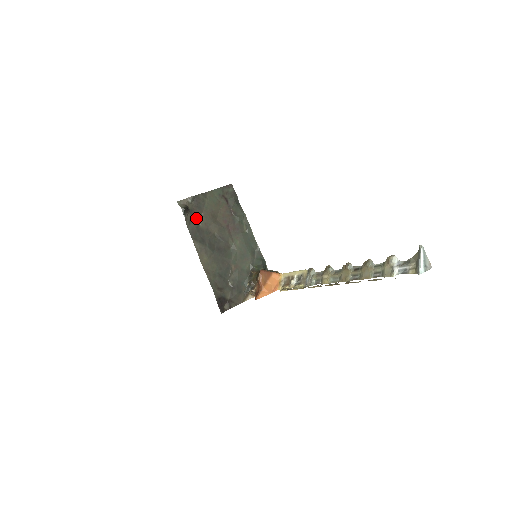
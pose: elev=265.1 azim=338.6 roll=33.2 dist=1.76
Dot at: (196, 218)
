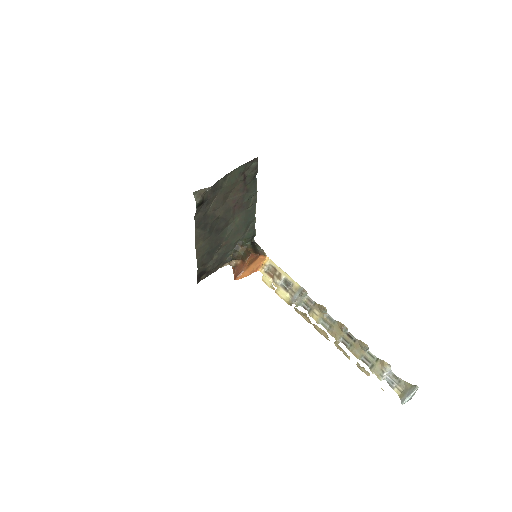
Dot at: (207, 205)
